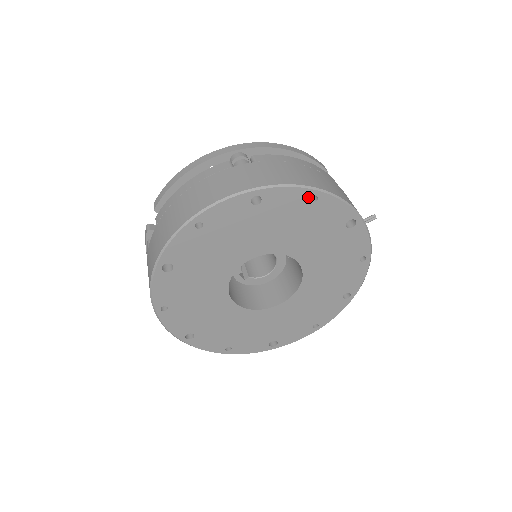
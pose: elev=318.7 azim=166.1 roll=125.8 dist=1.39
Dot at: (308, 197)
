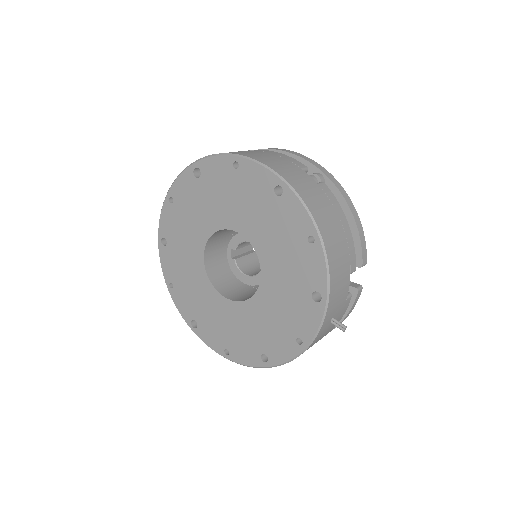
Dot at: (309, 233)
